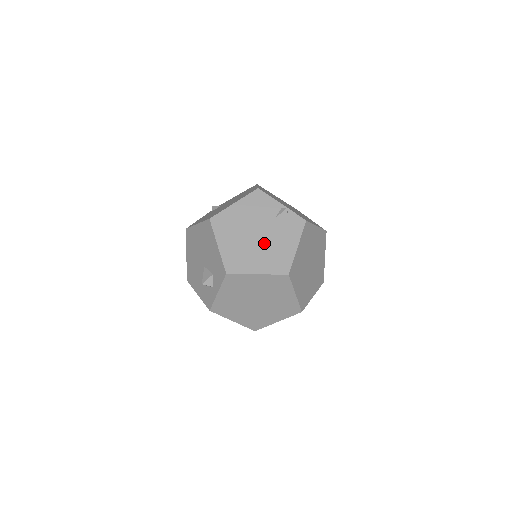
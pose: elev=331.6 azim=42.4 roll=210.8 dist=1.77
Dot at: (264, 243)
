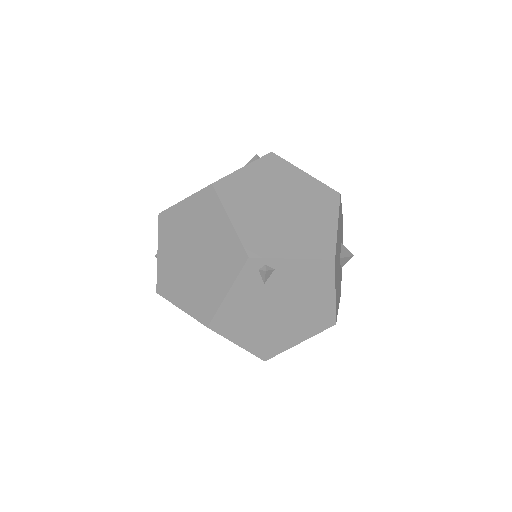
Dot at: occluded
